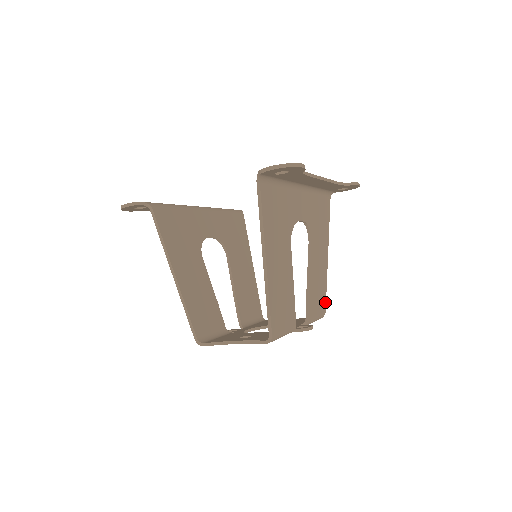
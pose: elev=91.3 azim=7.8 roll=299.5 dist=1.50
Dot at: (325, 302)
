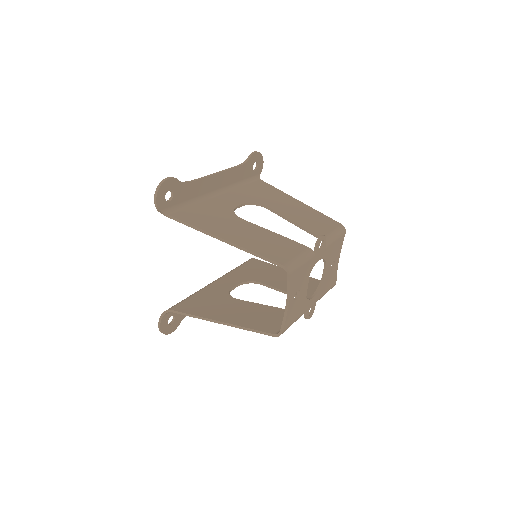
Dot at: (333, 221)
